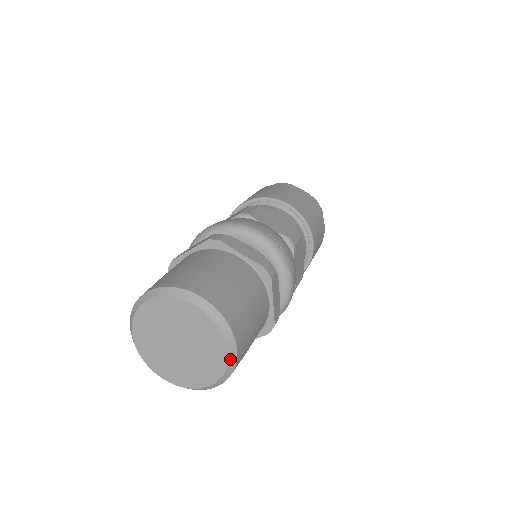
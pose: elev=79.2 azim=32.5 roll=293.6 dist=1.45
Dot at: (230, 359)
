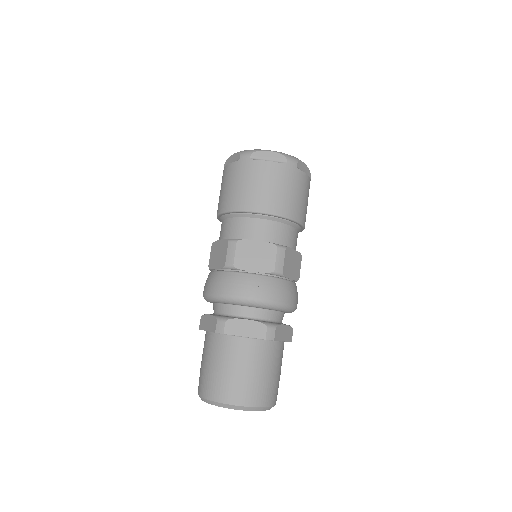
Dot at: (270, 408)
